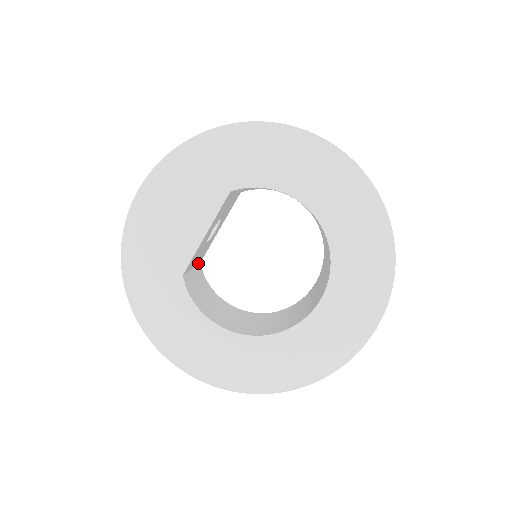
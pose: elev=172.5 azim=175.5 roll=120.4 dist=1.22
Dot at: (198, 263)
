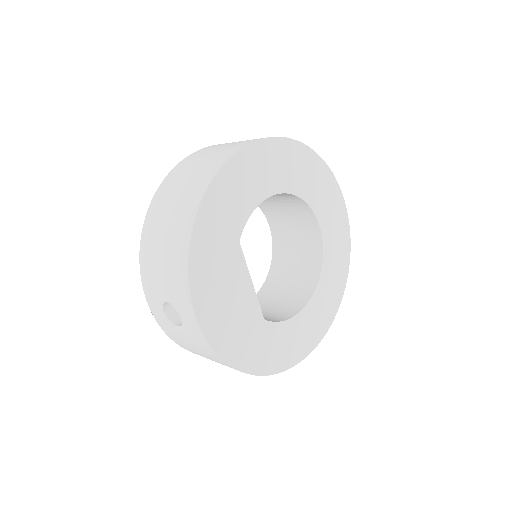
Dot at: occluded
